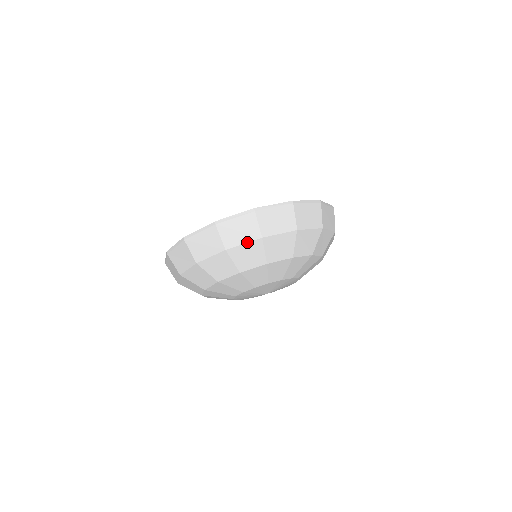
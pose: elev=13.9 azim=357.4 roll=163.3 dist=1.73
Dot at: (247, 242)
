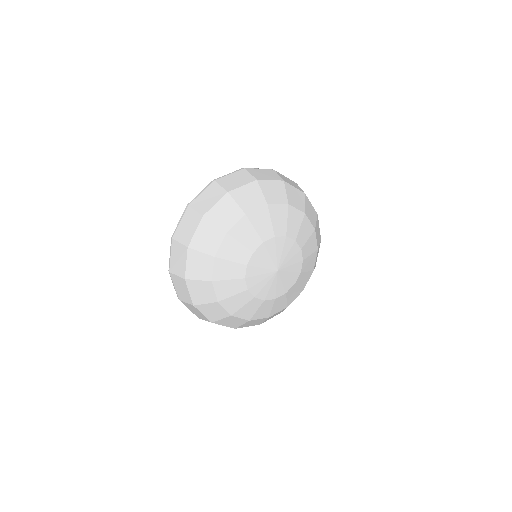
Dot at: (196, 228)
